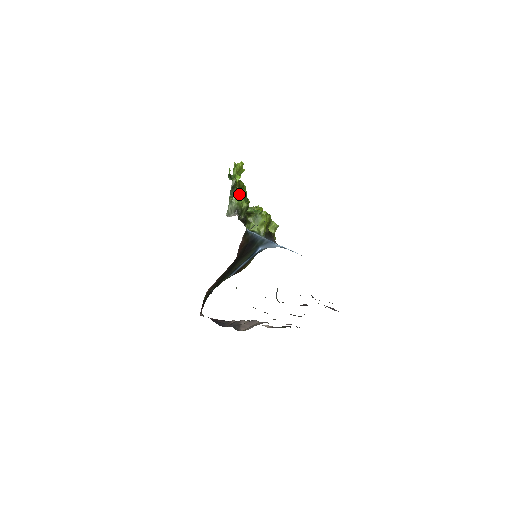
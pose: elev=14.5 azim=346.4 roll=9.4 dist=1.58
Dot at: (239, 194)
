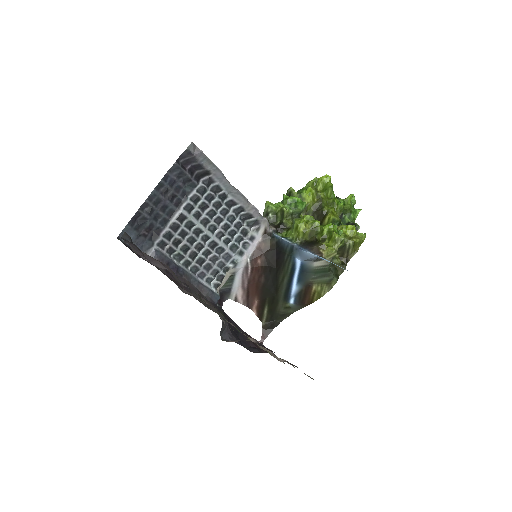
Dot at: (283, 200)
